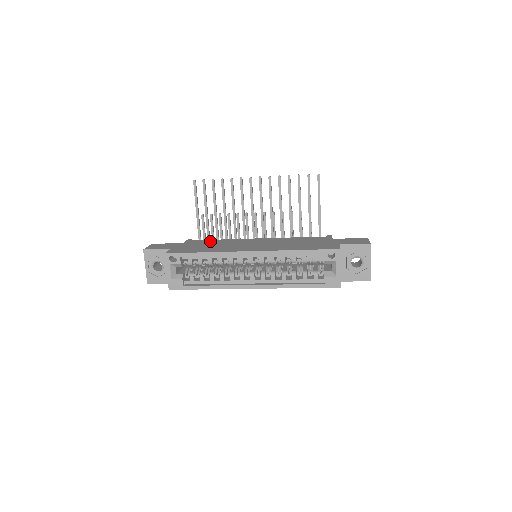
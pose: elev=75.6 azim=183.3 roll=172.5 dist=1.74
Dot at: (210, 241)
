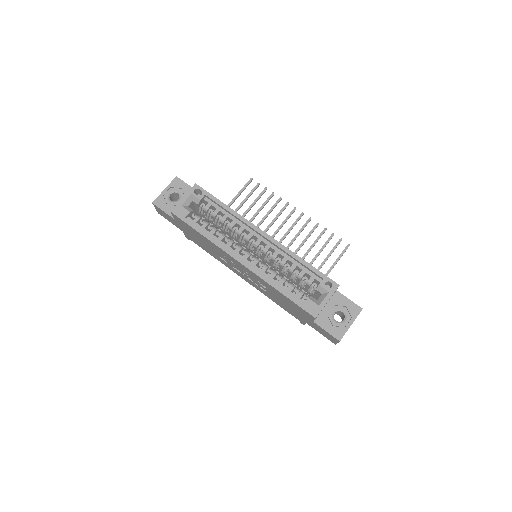
Dot at: occluded
